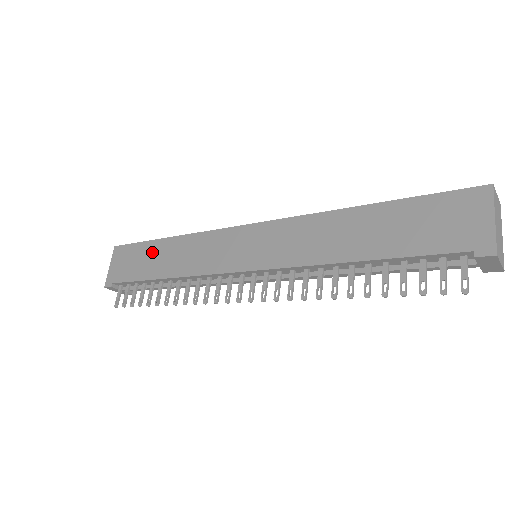
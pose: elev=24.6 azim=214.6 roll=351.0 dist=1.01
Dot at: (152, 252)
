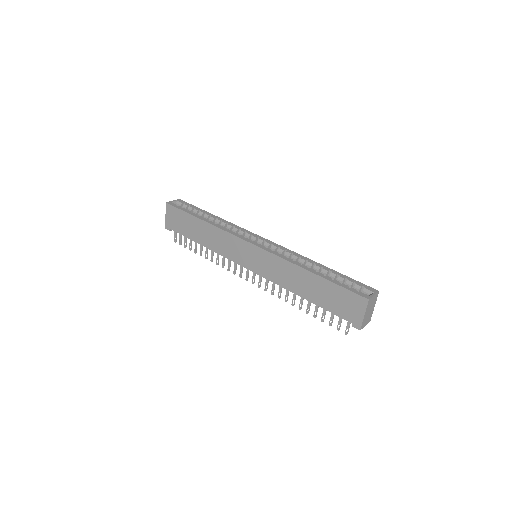
Dot at: (193, 224)
